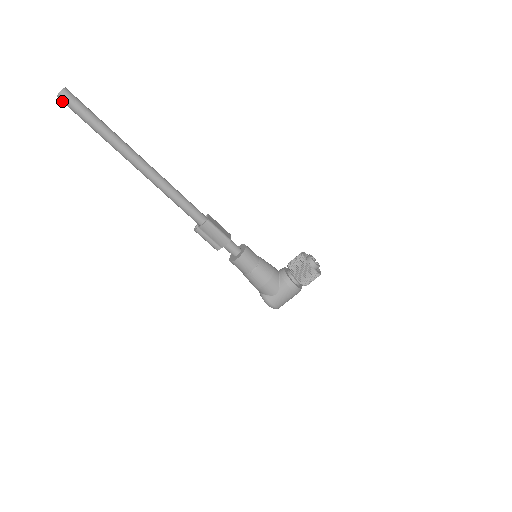
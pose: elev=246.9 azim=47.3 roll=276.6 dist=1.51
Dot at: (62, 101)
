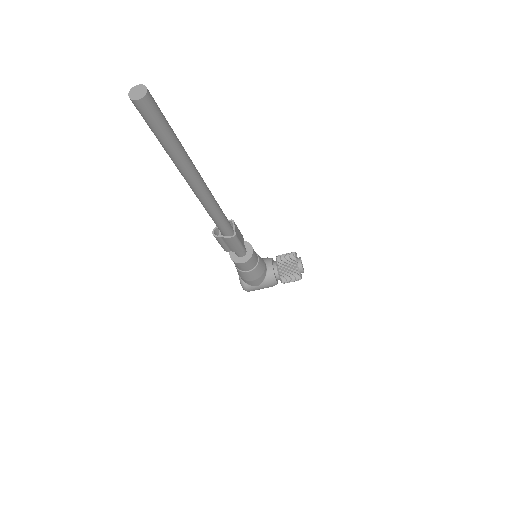
Dot at: (135, 105)
